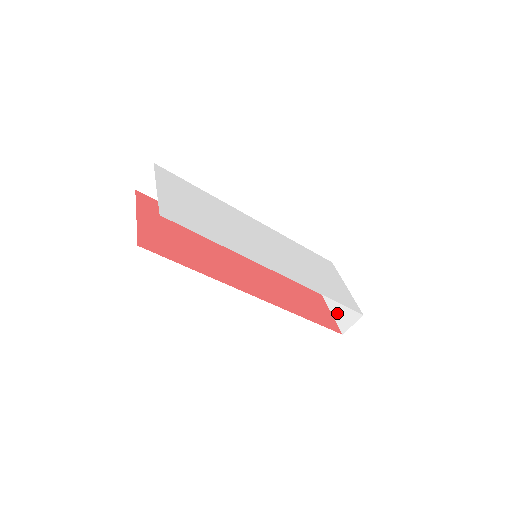
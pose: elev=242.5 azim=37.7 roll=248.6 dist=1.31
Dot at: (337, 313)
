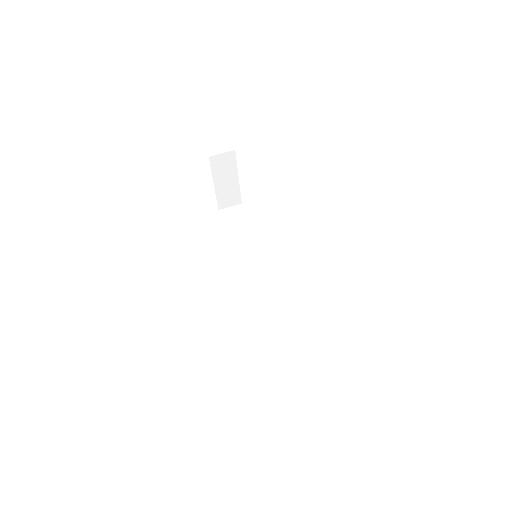
Dot at: occluded
